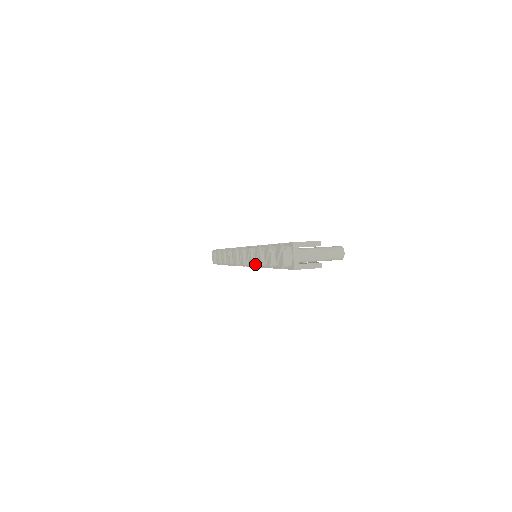
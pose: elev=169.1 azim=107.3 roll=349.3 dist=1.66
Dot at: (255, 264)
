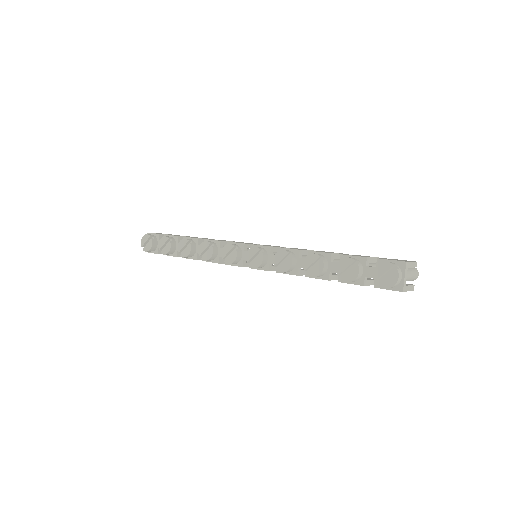
Dot at: (289, 270)
